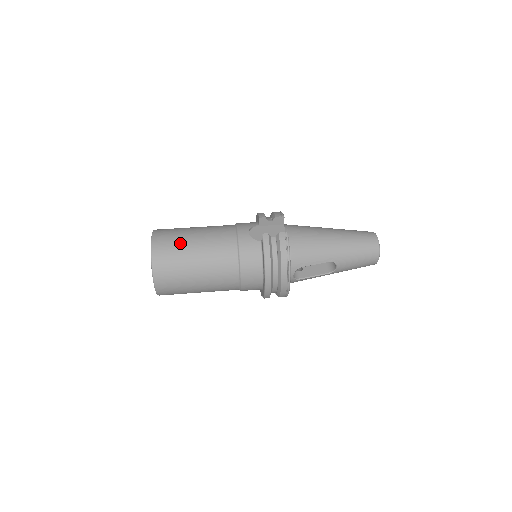
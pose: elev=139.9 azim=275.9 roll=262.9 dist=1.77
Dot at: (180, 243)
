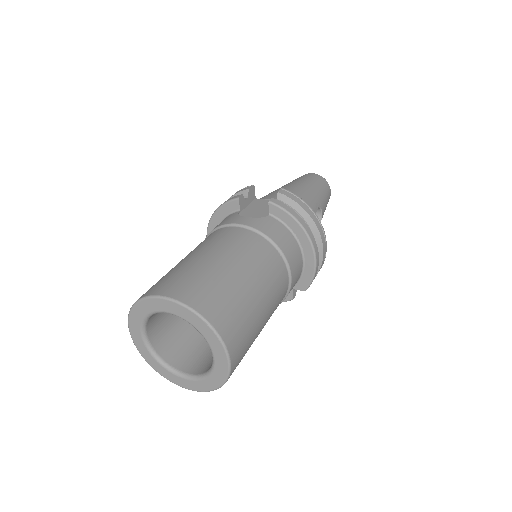
Dot at: (205, 273)
